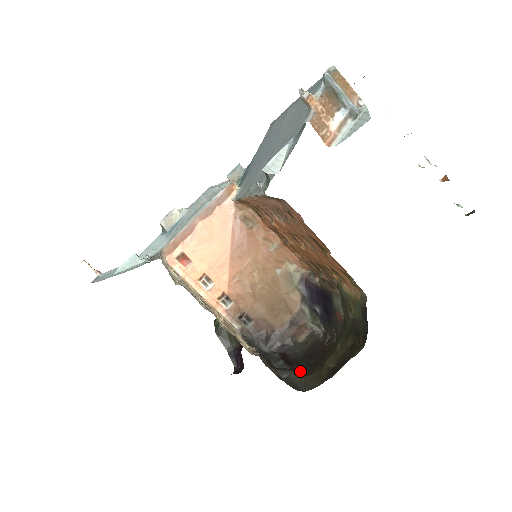
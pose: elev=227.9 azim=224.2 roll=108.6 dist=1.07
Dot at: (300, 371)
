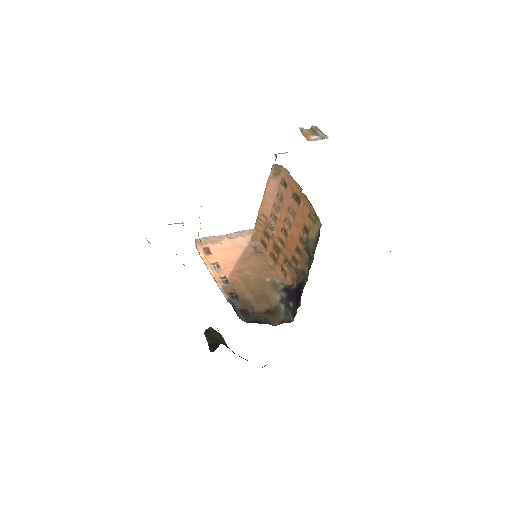
Dot at: occluded
